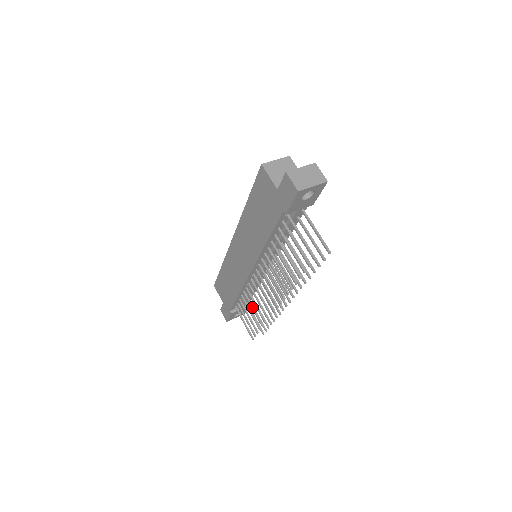
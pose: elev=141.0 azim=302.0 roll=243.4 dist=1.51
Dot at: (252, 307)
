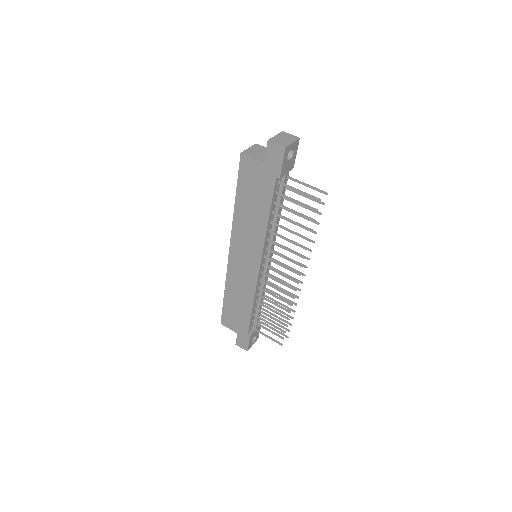
Dot at: (270, 309)
